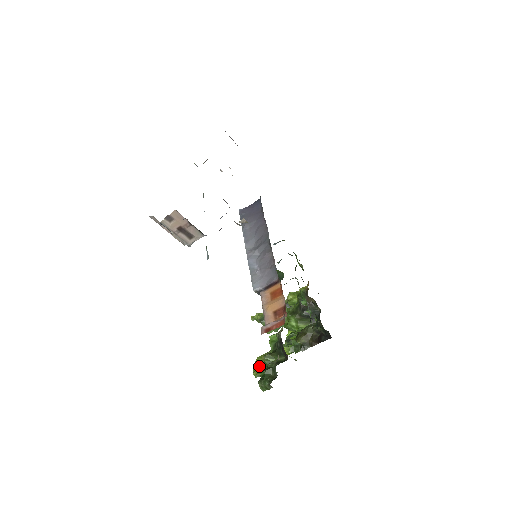
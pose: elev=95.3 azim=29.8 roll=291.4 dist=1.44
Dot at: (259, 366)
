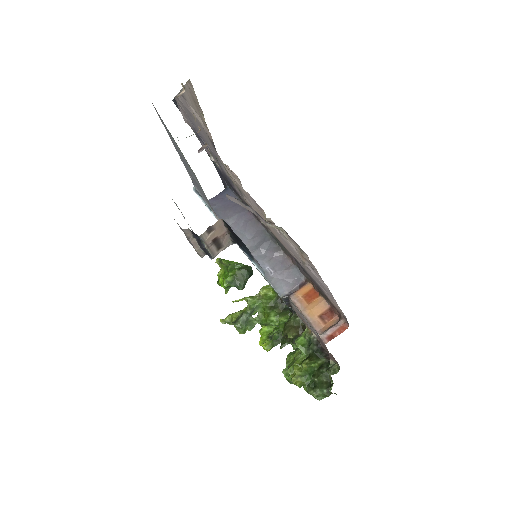
Dot at: (300, 375)
